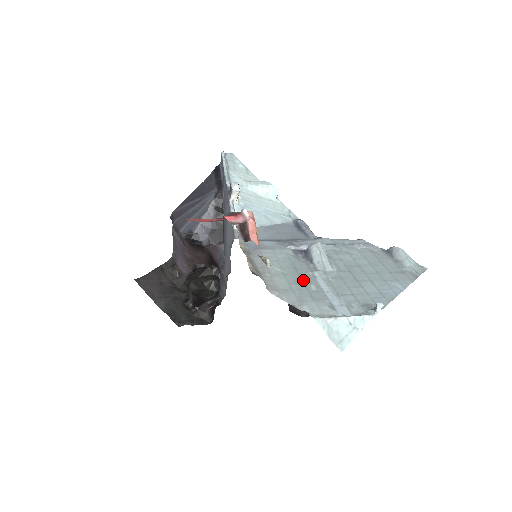
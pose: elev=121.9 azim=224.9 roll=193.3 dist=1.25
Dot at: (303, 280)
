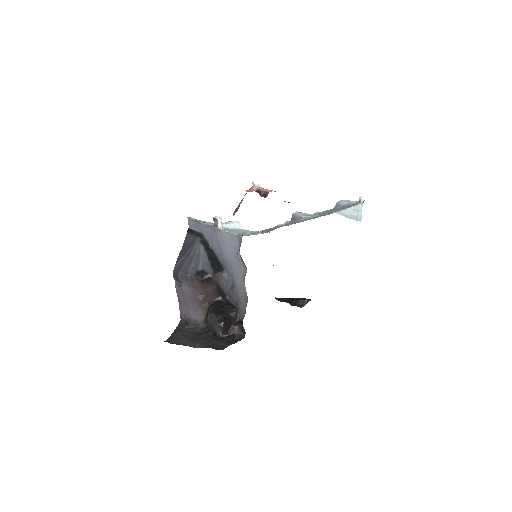
Dot at: (307, 219)
